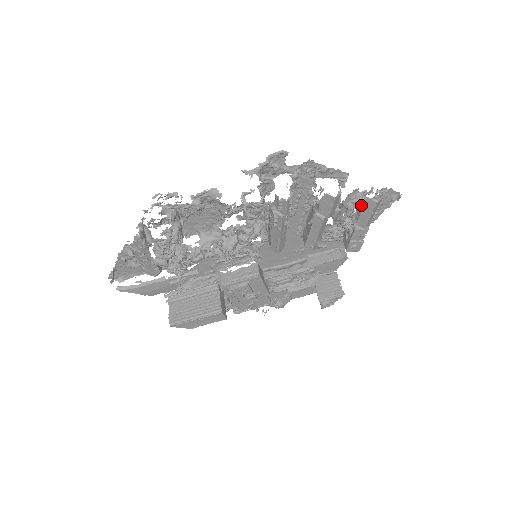
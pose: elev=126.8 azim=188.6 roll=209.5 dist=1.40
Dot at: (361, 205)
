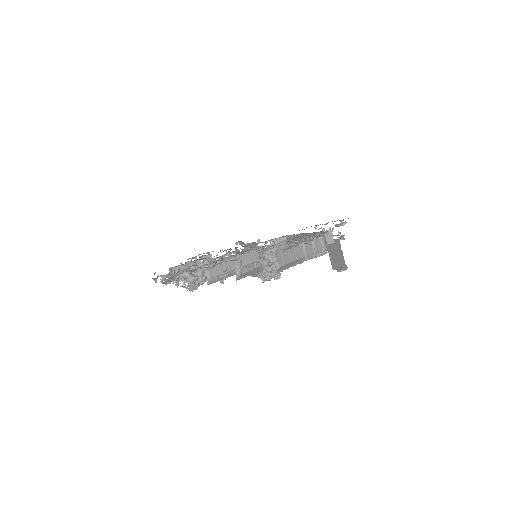
Dot at: occluded
